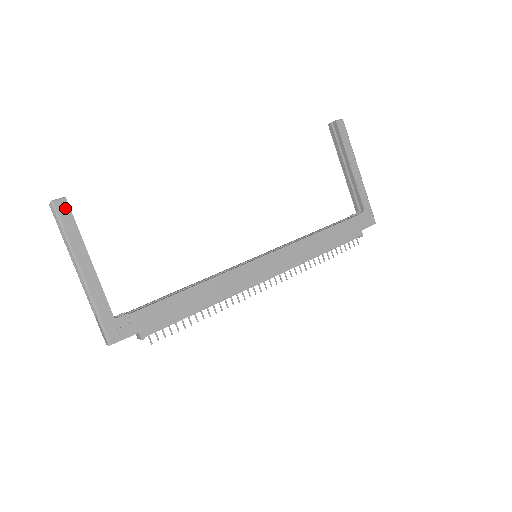
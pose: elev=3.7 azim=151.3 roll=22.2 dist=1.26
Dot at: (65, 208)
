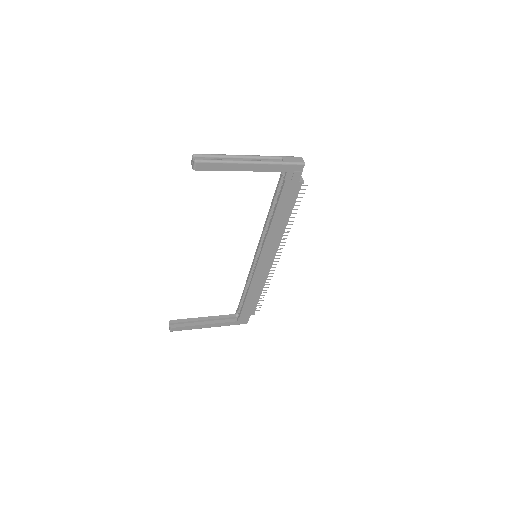
Dot at: (176, 329)
